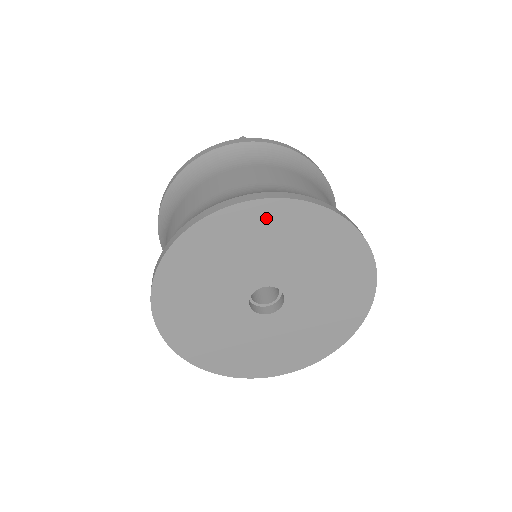
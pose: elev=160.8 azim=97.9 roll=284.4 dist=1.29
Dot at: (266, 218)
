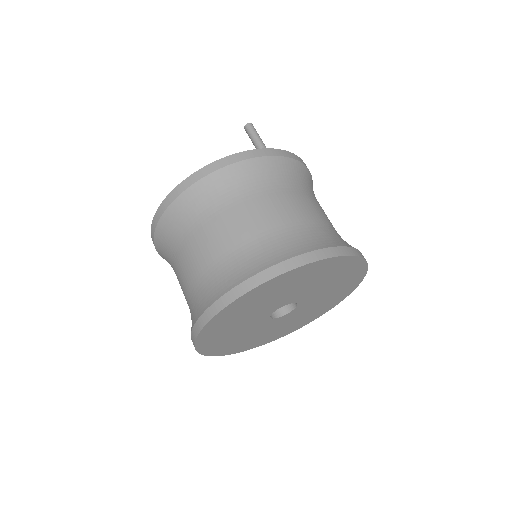
Dot at: (337, 266)
